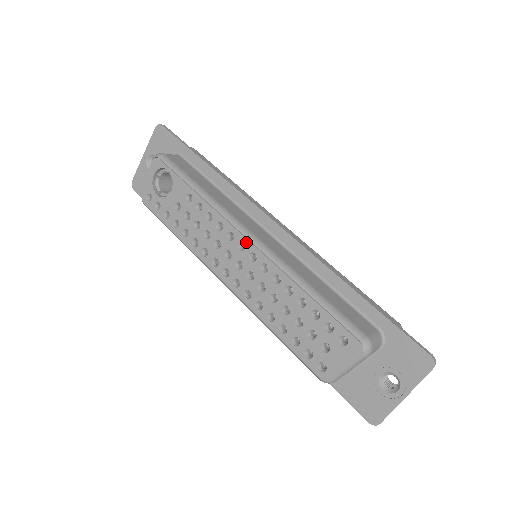
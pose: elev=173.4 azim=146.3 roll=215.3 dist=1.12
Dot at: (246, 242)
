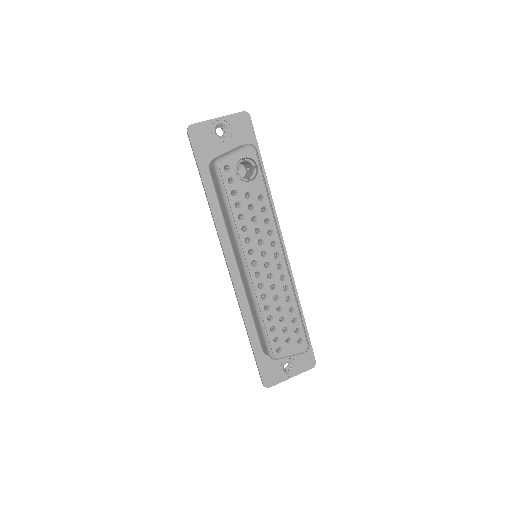
Dot at: (281, 255)
